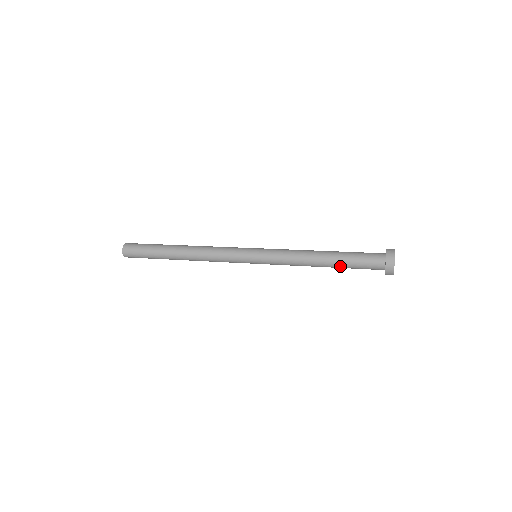
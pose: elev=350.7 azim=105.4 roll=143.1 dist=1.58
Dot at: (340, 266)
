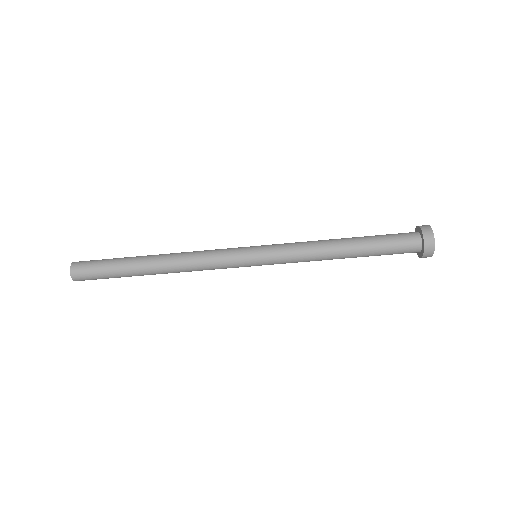
Dot at: (366, 244)
